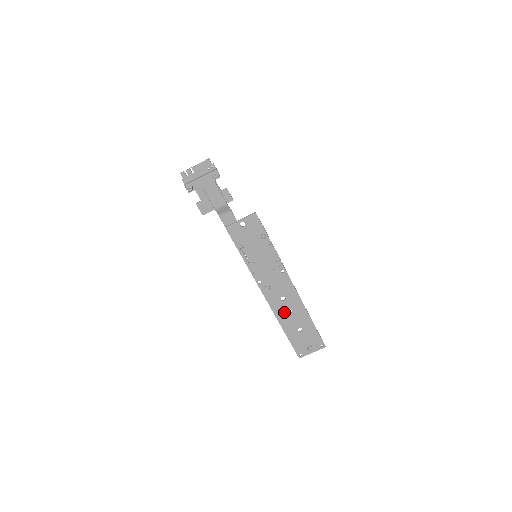
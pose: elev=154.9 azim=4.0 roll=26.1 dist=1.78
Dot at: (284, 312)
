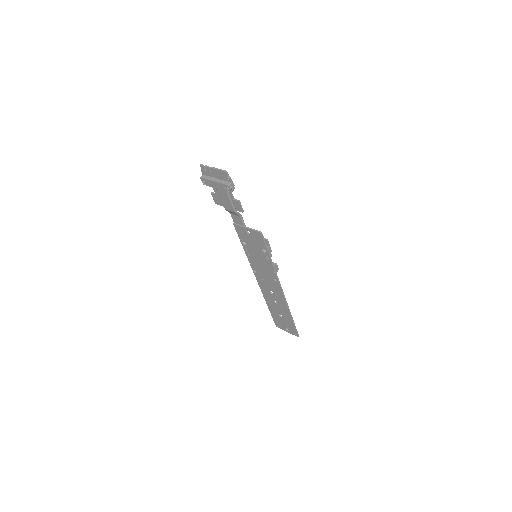
Dot at: (271, 299)
